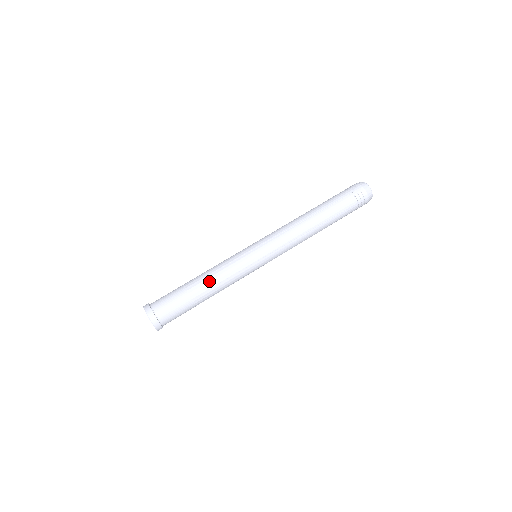
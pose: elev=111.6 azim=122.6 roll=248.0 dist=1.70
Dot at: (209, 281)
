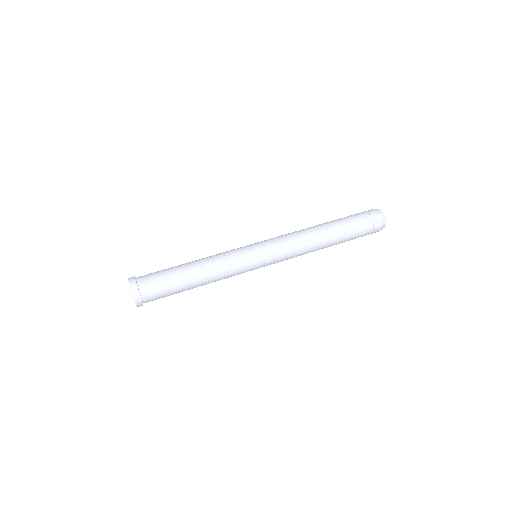
Dot at: (198, 260)
